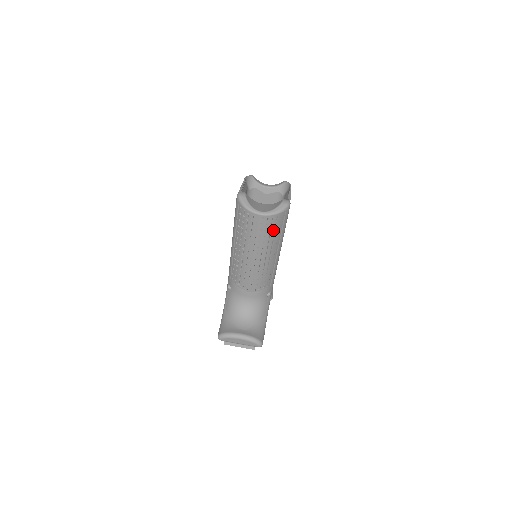
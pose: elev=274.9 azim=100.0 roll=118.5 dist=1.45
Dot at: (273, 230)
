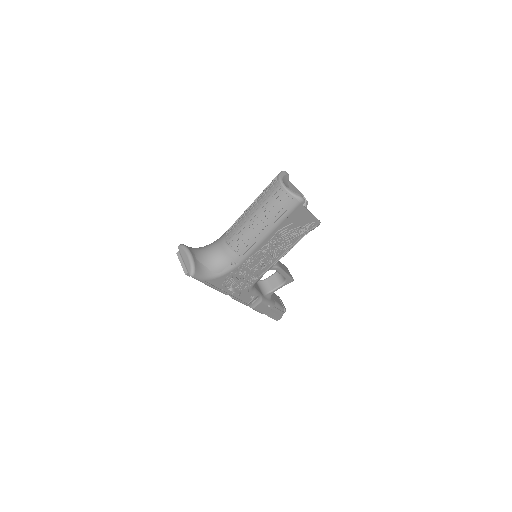
Dot at: (278, 205)
